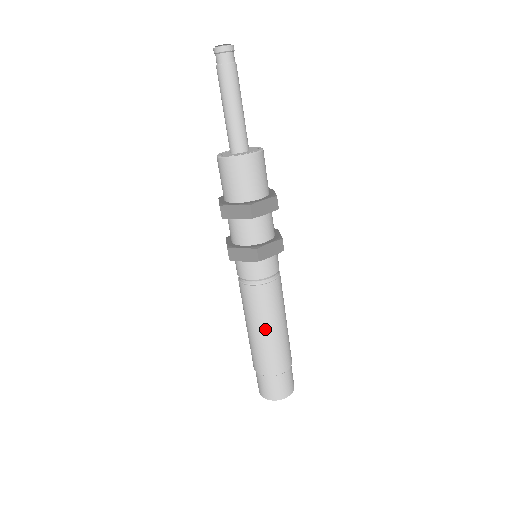
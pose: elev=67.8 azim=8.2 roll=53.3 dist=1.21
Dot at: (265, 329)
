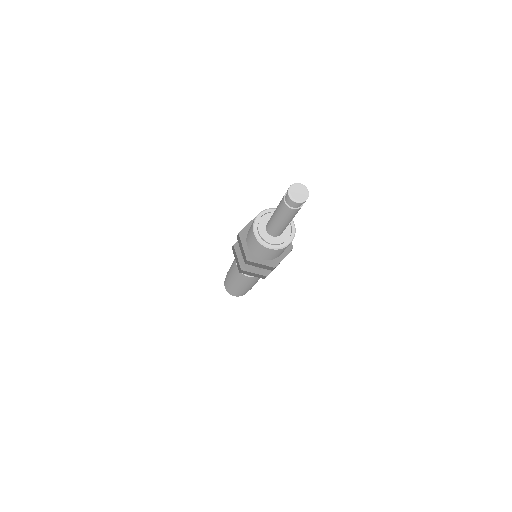
Dot at: (234, 279)
